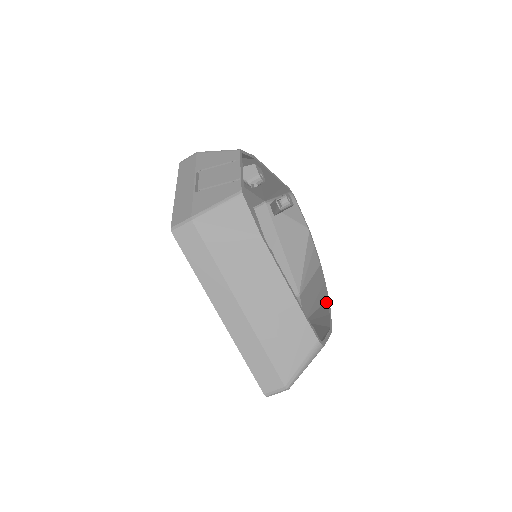
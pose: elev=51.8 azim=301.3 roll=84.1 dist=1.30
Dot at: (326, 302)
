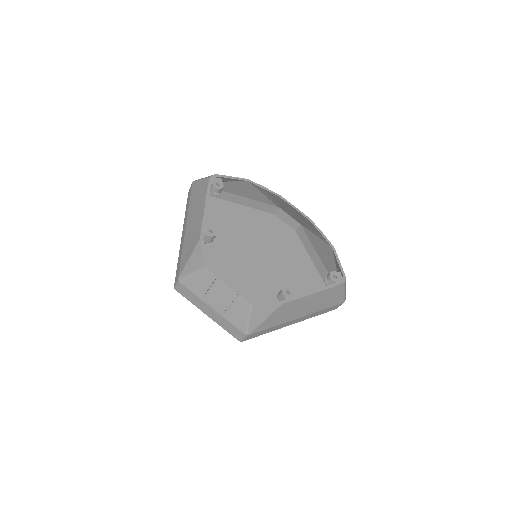
Dot at: (309, 222)
